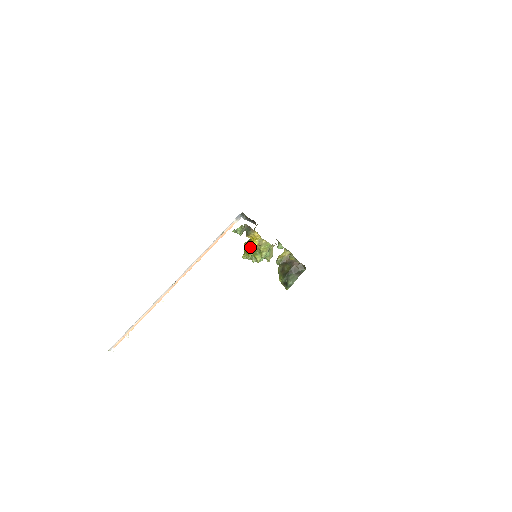
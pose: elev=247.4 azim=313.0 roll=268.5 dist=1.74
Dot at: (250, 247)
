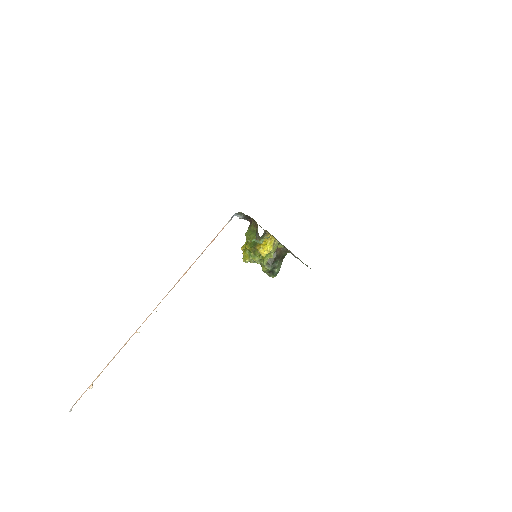
Dot at: (266, 253)
